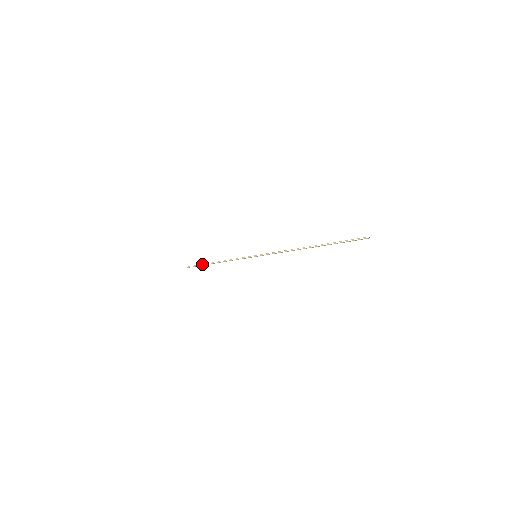
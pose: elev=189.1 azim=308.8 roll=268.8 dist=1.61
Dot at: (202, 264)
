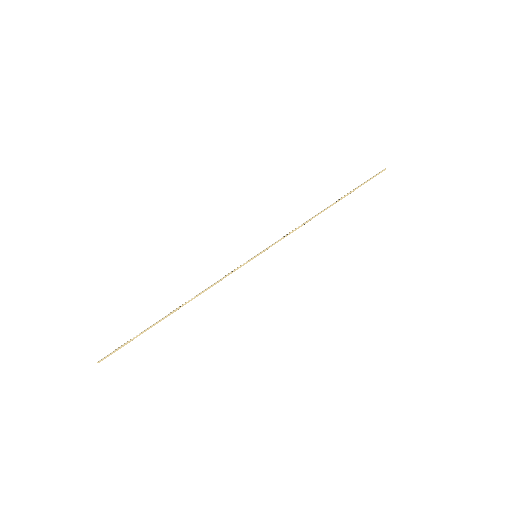
Dot at: (144, 330)
